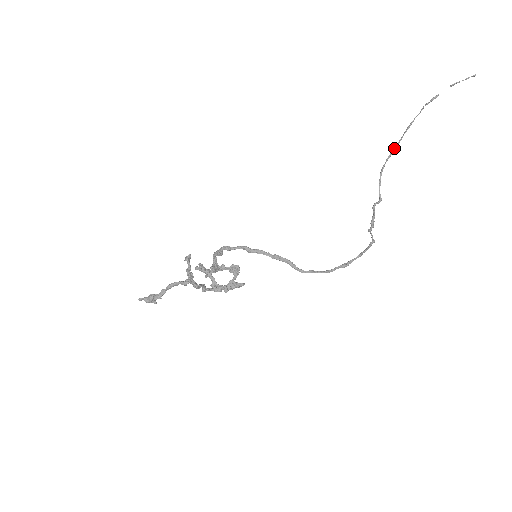
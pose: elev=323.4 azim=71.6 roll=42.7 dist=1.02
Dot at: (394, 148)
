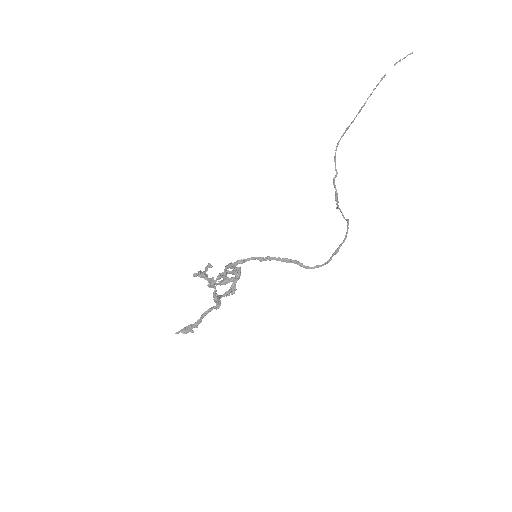
Dot at: (349, 126)
